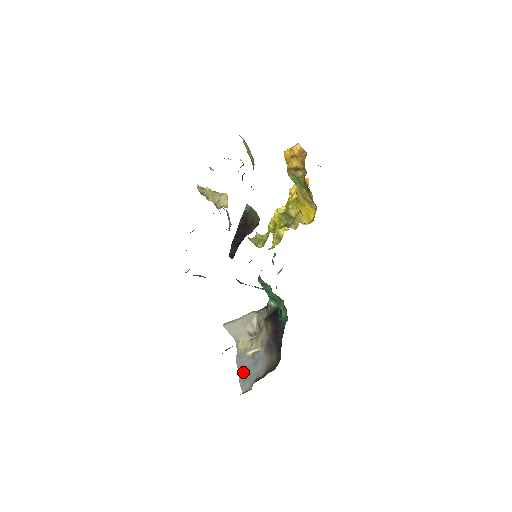
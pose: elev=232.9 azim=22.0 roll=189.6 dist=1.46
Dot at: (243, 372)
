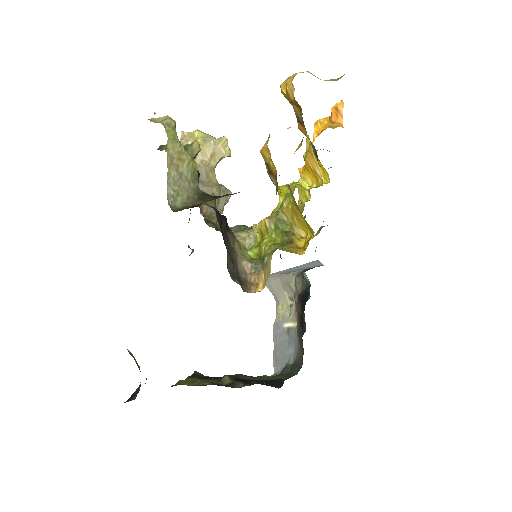
Dot at: (277, 348)
